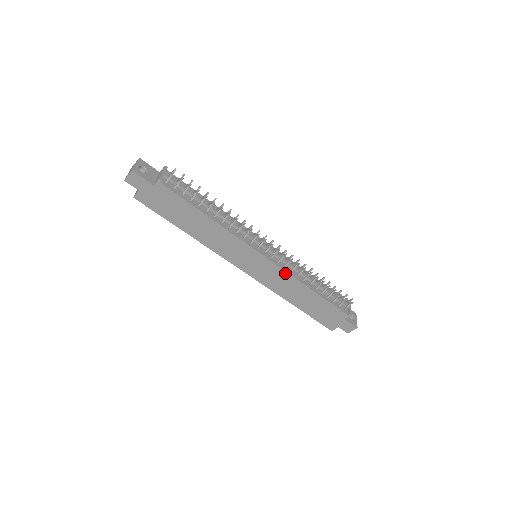
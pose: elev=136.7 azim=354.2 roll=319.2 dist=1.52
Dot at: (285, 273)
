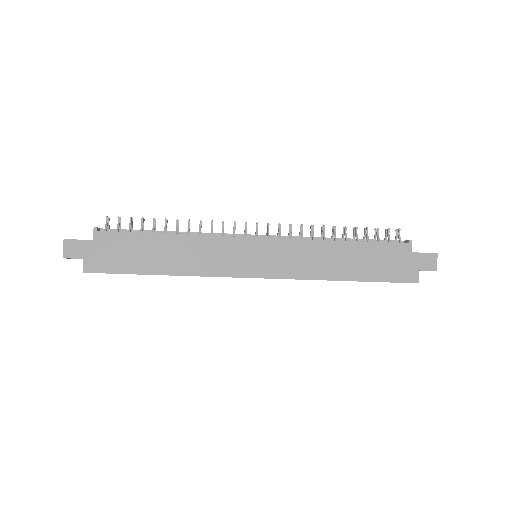
Dot at: (296, 242)
